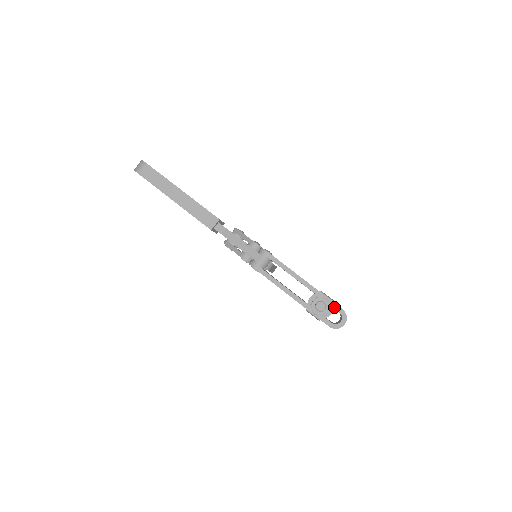
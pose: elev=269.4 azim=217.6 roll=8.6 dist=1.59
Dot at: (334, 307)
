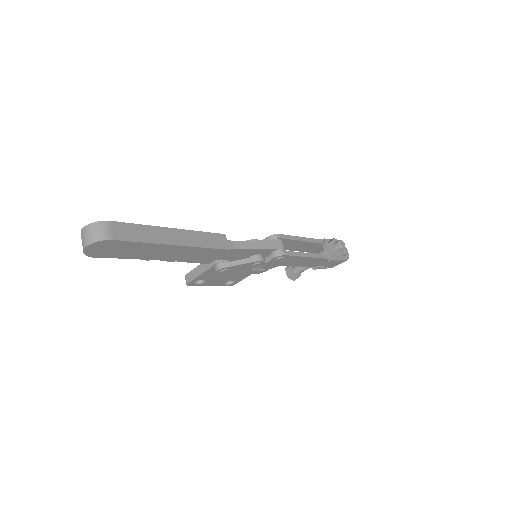
Dot at: occluded
